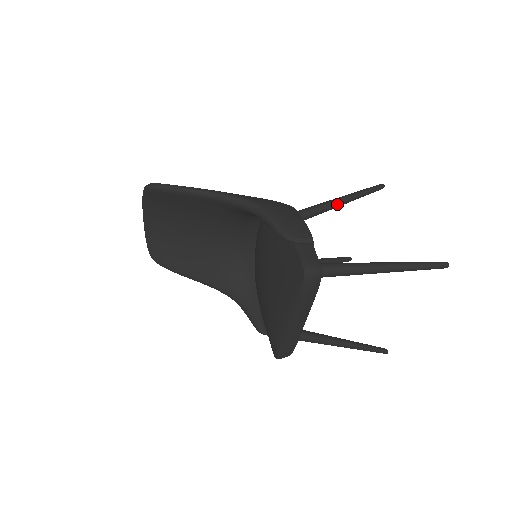
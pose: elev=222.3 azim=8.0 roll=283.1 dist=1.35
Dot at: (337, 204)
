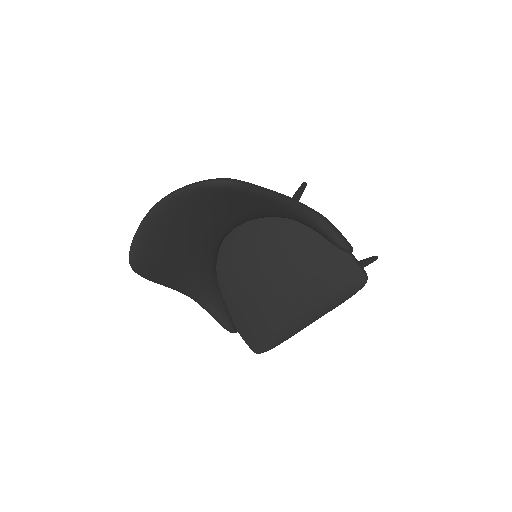
Dot at: occluded
